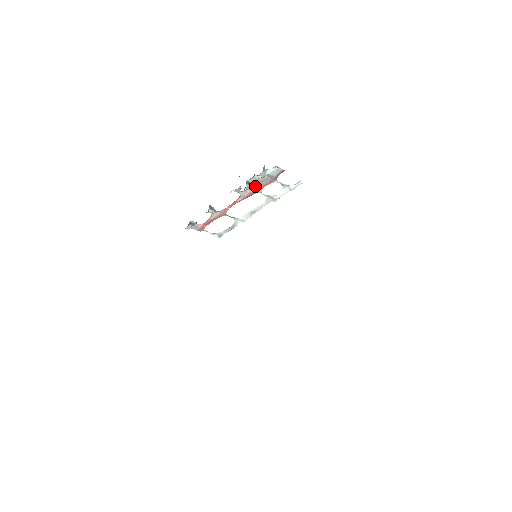
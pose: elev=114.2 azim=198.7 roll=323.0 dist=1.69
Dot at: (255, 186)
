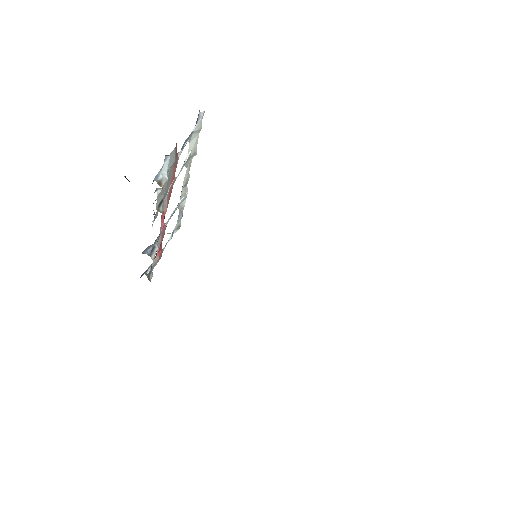
Dot at: (166, 190)
